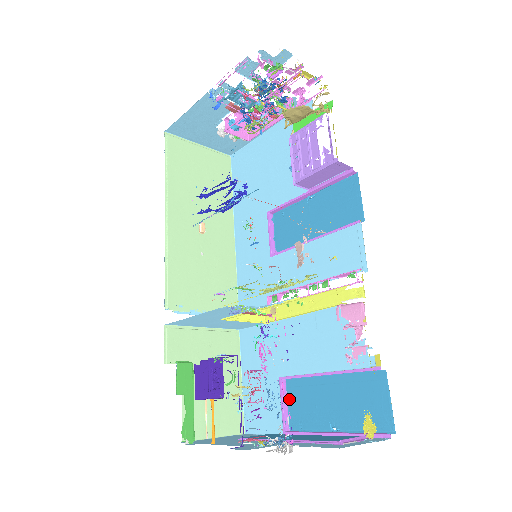
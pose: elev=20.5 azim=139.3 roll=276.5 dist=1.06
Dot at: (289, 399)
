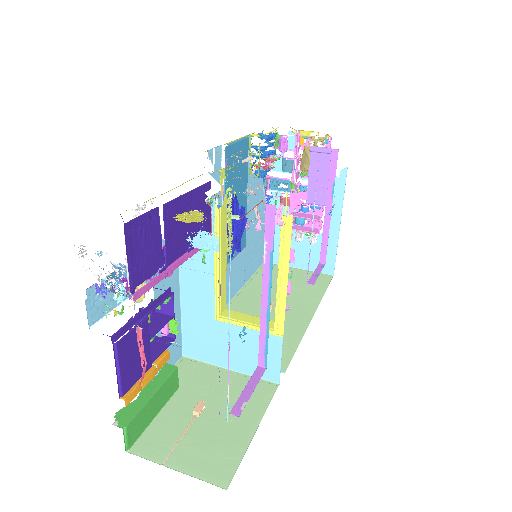
Dot at: (256, 382)
